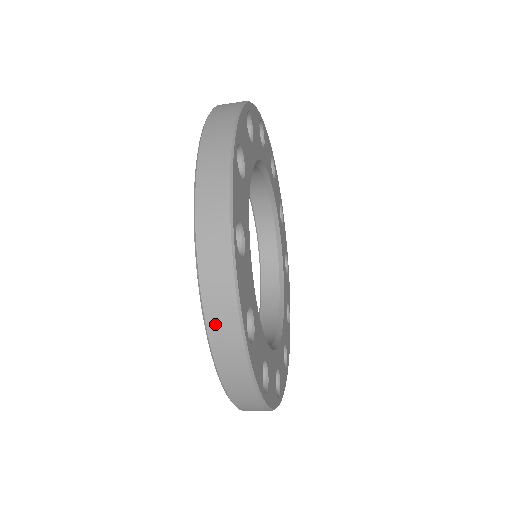
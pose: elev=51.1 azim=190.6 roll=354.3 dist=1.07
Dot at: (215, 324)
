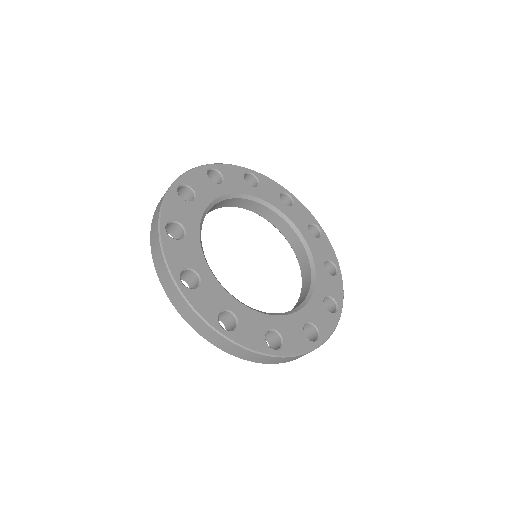
Dot at: (256, 360)
